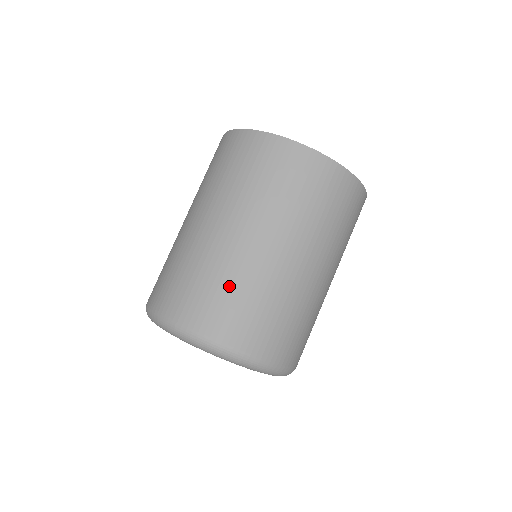
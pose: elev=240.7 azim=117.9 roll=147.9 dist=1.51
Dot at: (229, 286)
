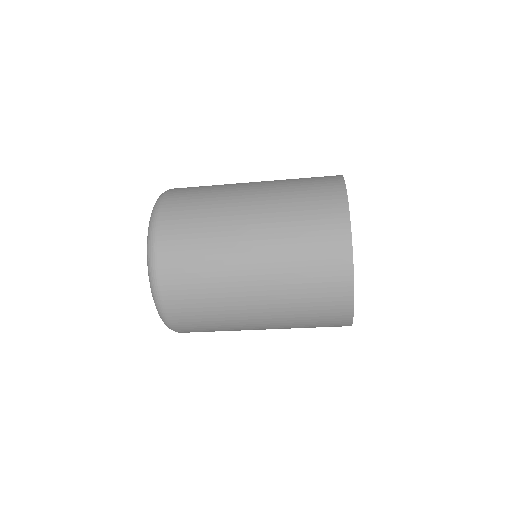
Dot at: (203, 225)
